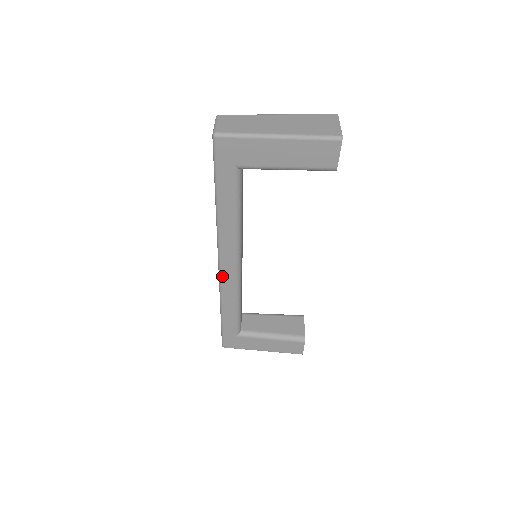
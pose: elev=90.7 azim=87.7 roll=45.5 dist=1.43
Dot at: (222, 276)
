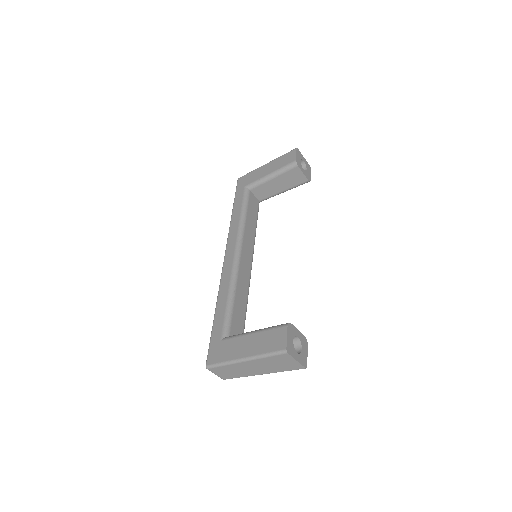
Dot at: occluded
